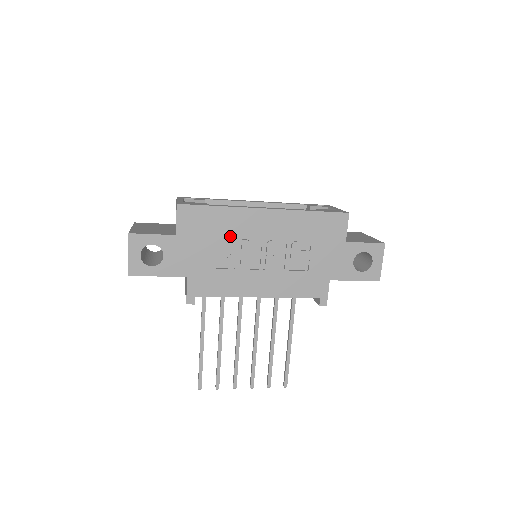
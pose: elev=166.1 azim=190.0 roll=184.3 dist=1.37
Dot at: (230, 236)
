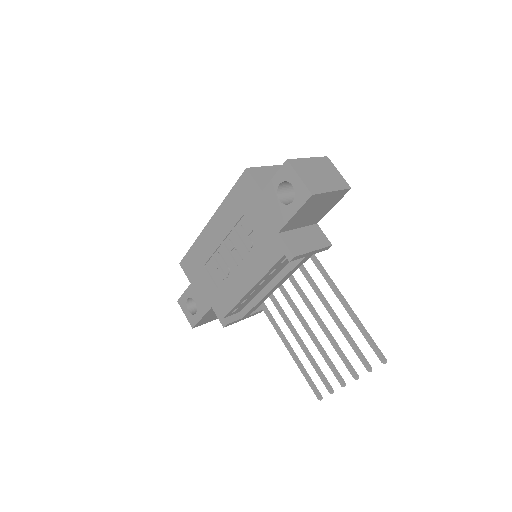
Dot at: (209, 259)
